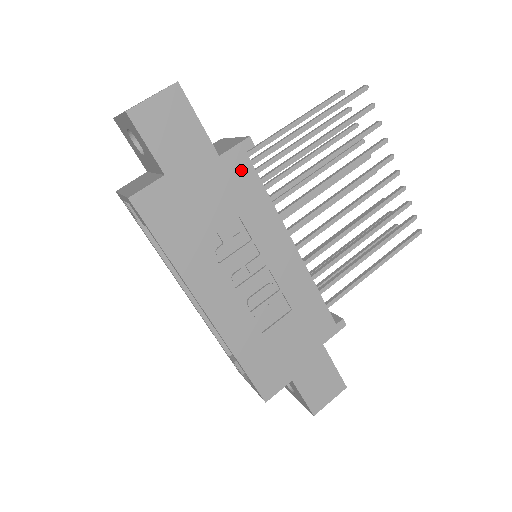
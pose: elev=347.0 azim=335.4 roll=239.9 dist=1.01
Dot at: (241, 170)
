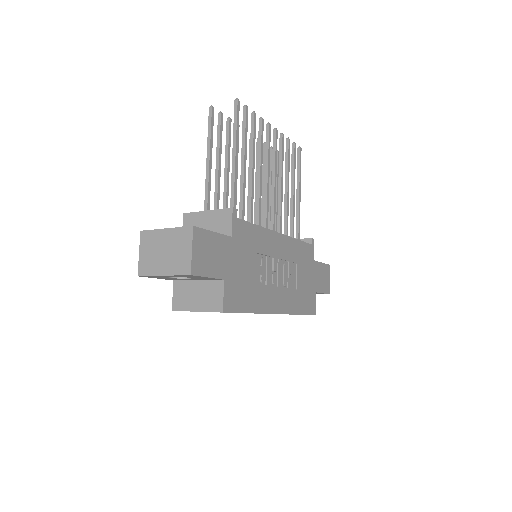
Dot at: (242, 230)
